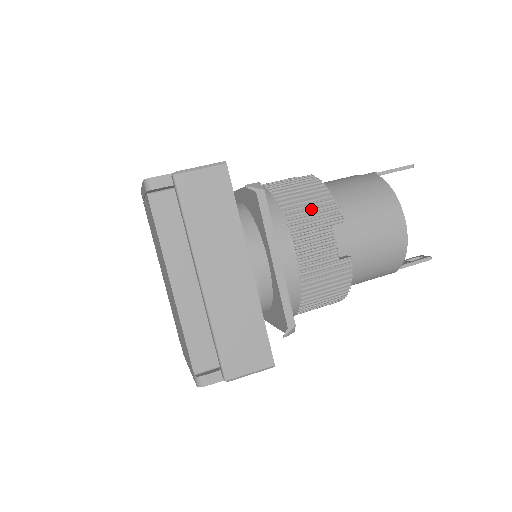
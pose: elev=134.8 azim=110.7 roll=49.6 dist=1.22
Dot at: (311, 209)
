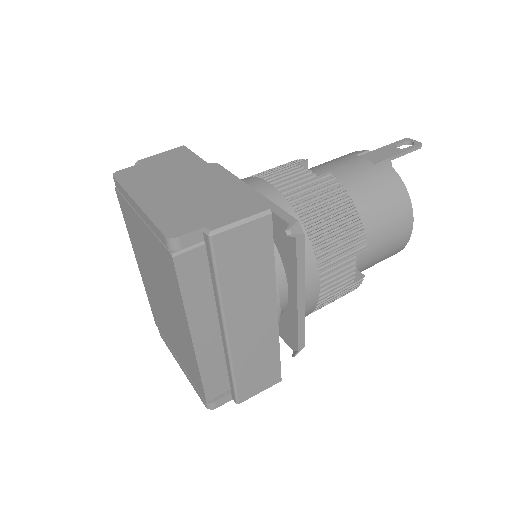
Dot at: (339, 236)
